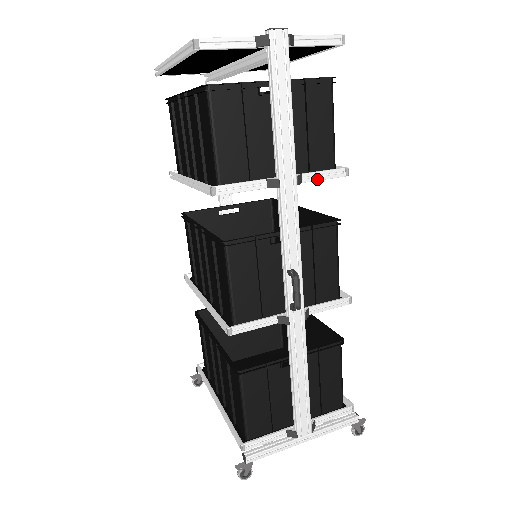
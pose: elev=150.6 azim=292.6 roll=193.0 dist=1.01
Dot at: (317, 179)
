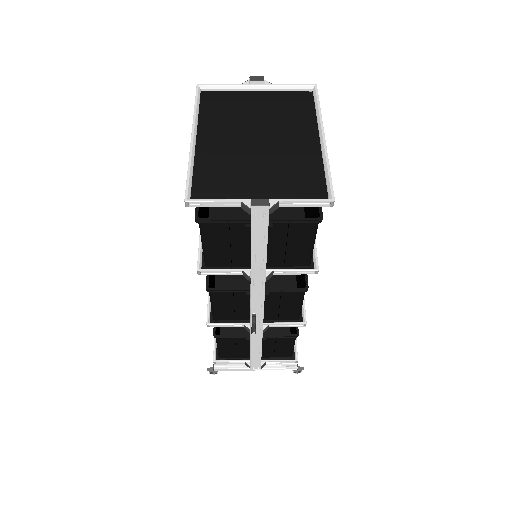
Dot at: (288, 274)
